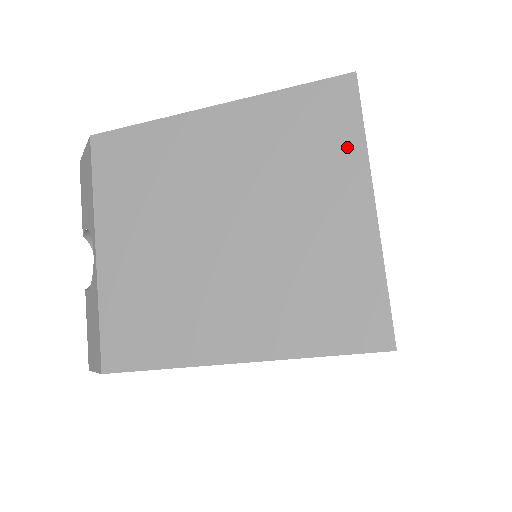
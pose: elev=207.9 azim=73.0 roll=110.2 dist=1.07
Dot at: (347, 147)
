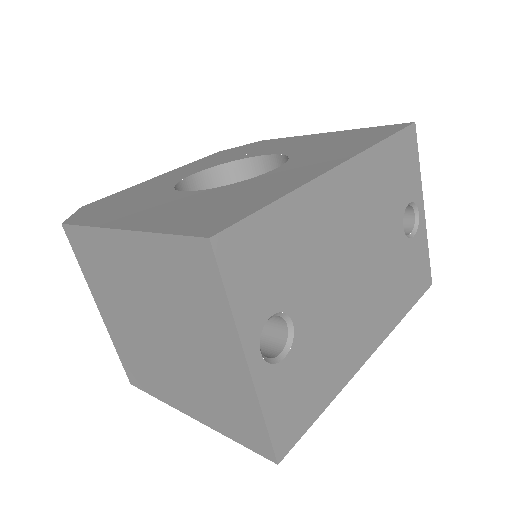
Dot at: (218, 308)
